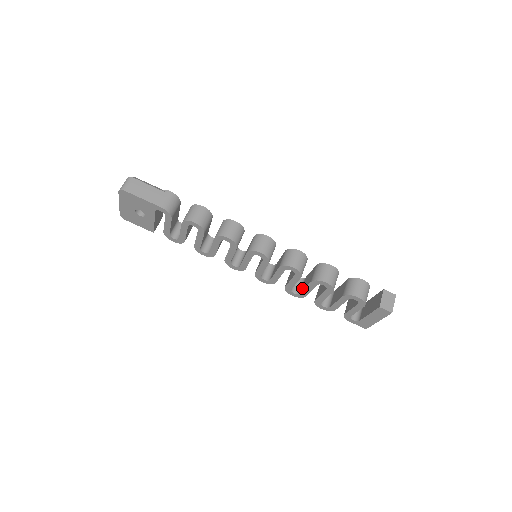
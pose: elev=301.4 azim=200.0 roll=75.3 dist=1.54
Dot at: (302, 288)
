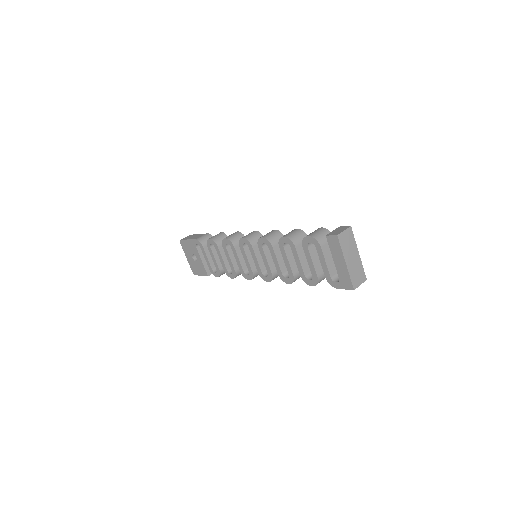
Dot at: occluded
